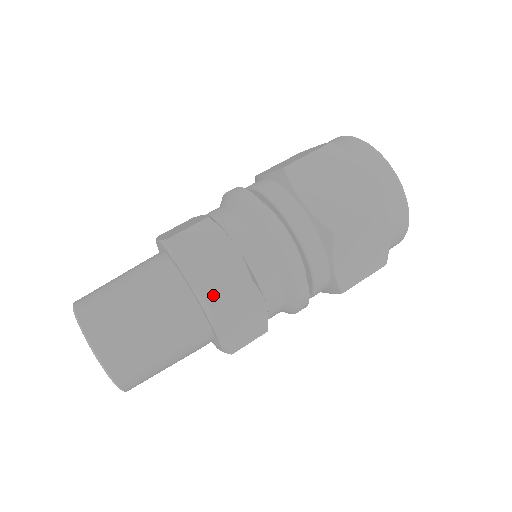
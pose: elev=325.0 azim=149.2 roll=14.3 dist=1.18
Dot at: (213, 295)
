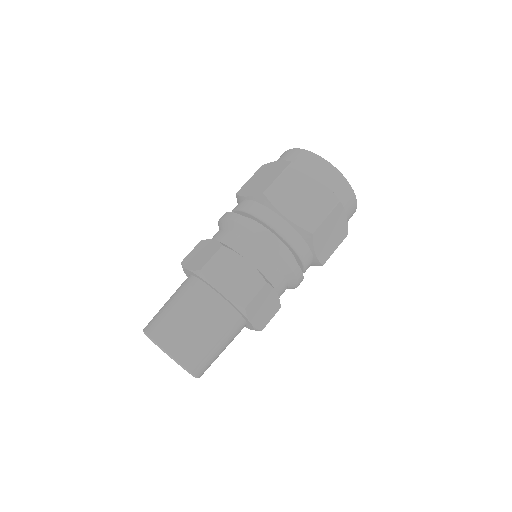
Dot at: (202, 265)
